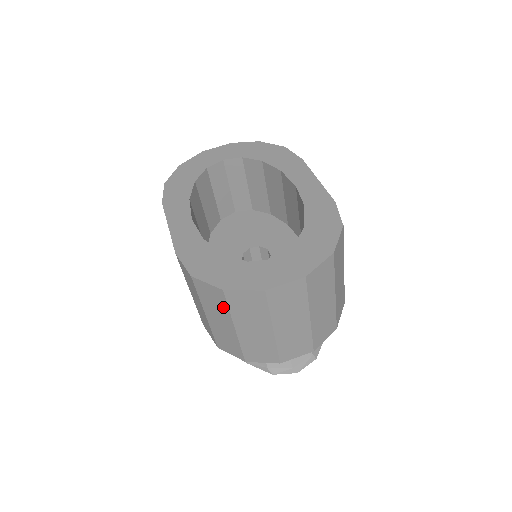
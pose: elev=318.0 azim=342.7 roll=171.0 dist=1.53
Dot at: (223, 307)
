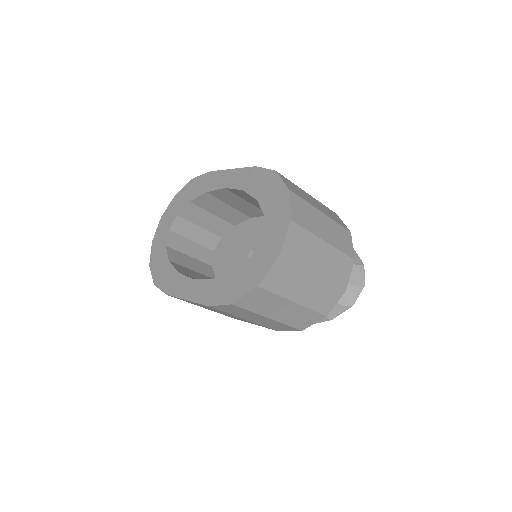
Dot at: (271, 298)
